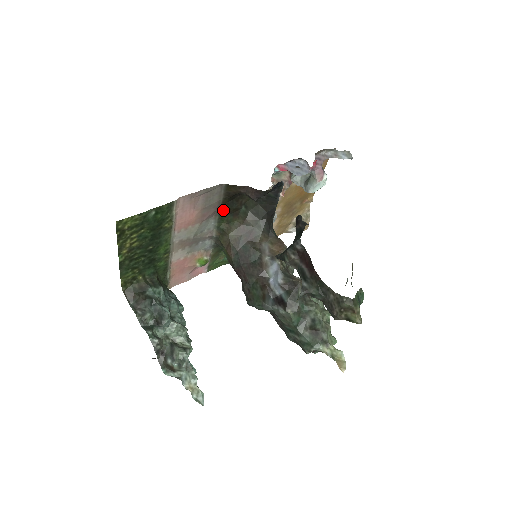
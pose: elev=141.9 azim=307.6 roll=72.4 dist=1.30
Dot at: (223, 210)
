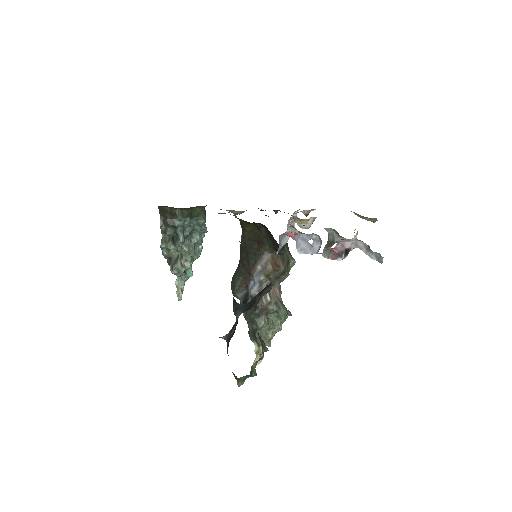
Dot at: occluded
